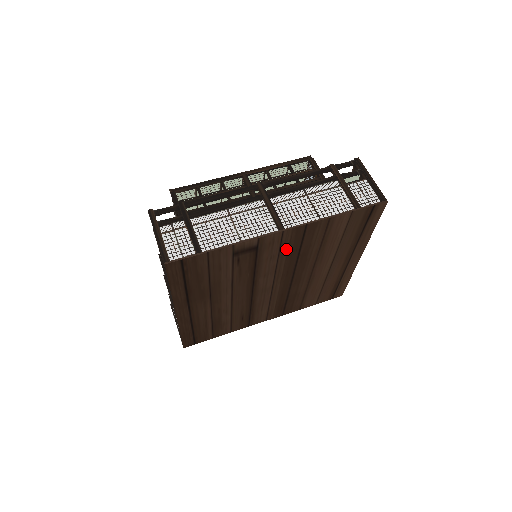
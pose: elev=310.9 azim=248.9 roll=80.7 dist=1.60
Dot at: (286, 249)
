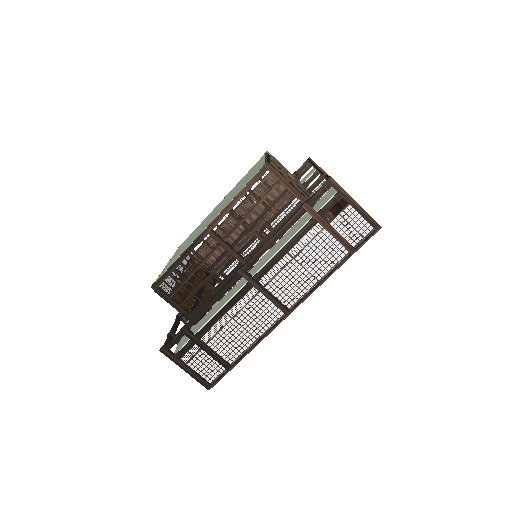
Dot at: occluded
